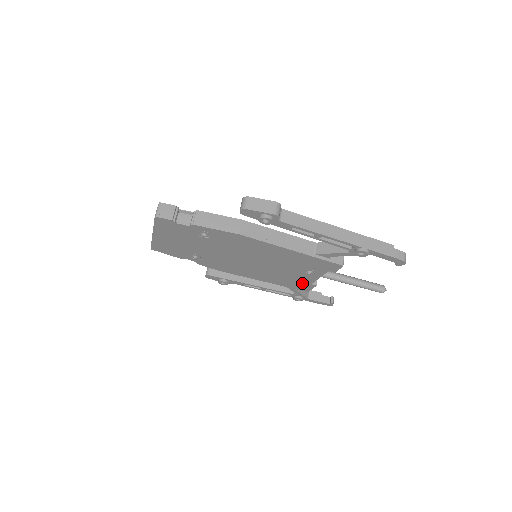
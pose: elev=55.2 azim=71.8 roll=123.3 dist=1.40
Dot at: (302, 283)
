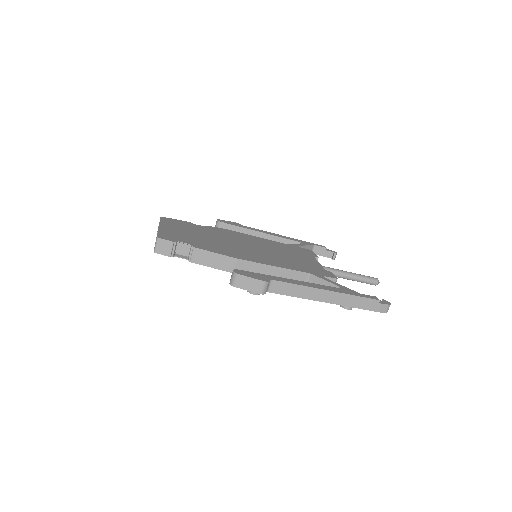
Dot at: occluded
